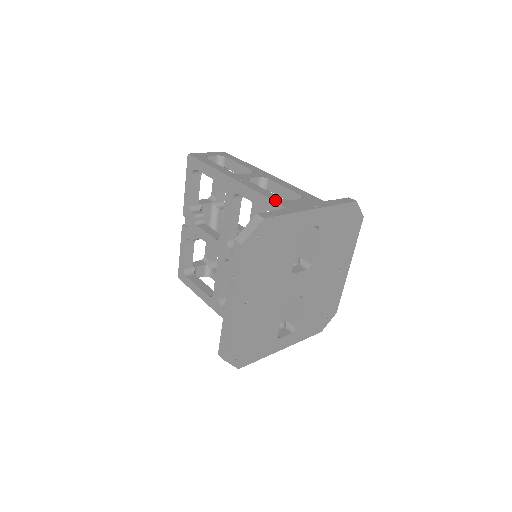
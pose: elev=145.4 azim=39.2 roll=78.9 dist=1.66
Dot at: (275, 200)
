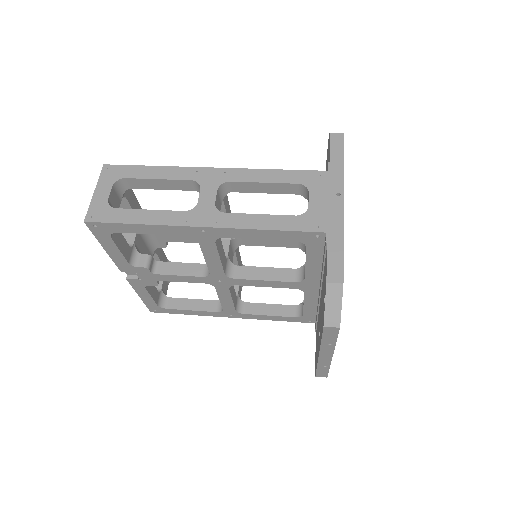
Dot at: (299, 228)
